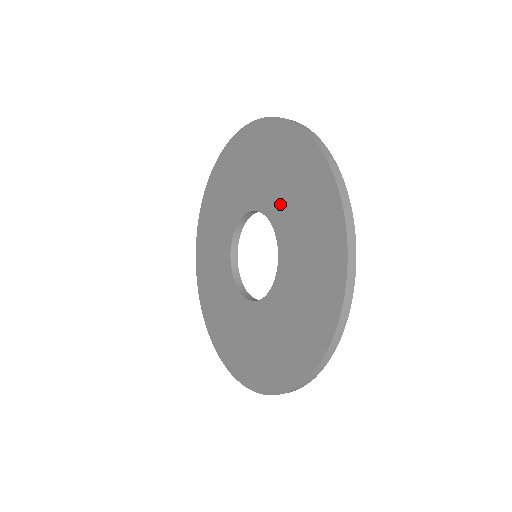
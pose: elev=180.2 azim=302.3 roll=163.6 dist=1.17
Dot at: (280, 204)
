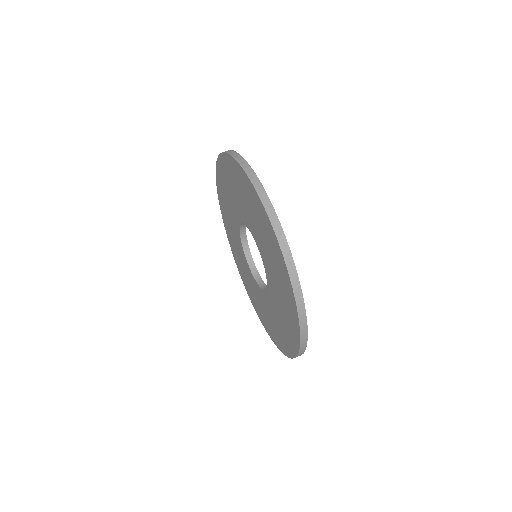
Dot at: (274, 298)
